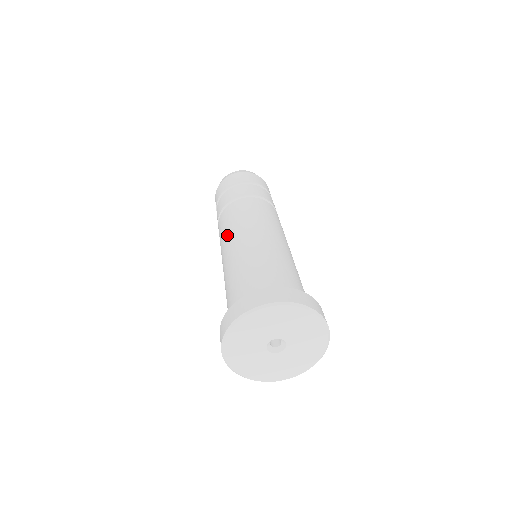
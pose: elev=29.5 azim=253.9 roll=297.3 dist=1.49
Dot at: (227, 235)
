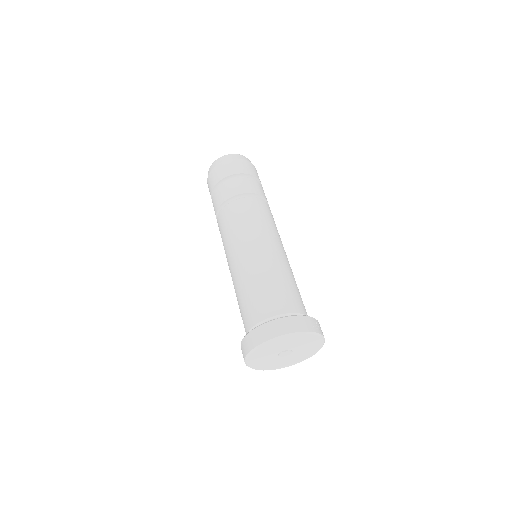
Dot at: occluded
